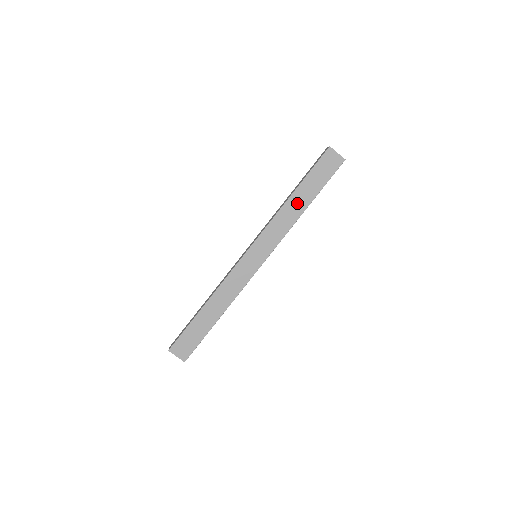
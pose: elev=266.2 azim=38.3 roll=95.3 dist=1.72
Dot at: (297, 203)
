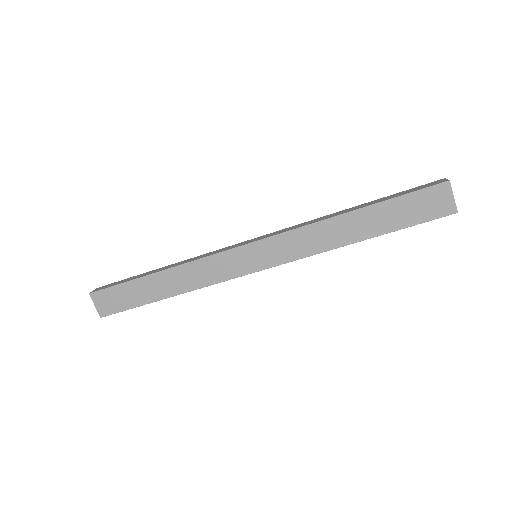
Dot at: (351, 227)
